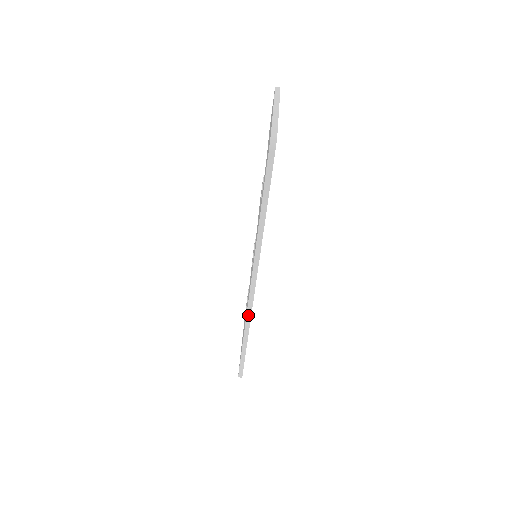
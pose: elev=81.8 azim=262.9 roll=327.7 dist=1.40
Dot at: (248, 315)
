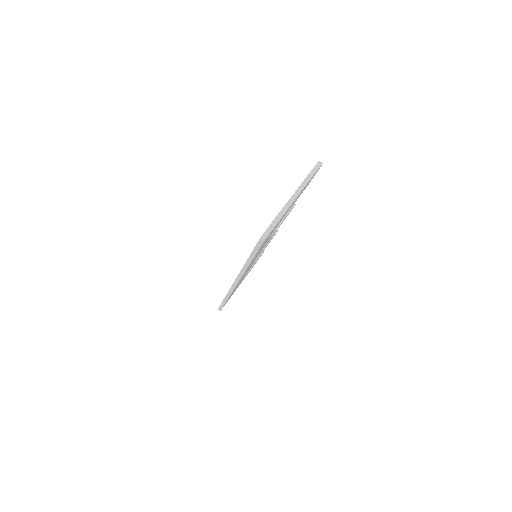
Dot at: (230, 292)
